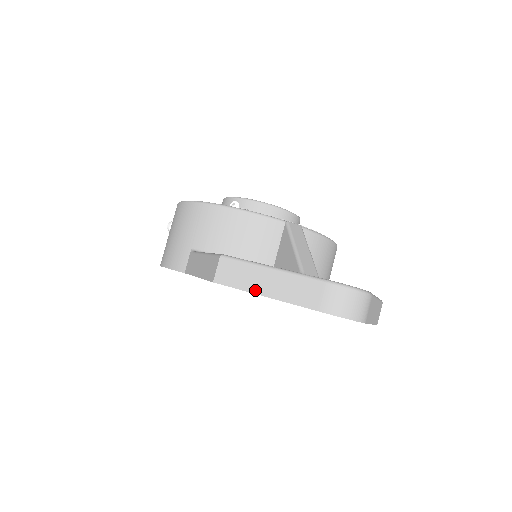
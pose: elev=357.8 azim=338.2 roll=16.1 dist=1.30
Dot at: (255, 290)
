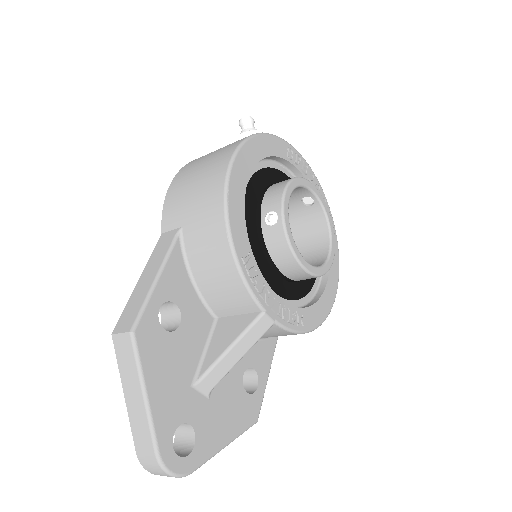
Dot at: (124, 383)
